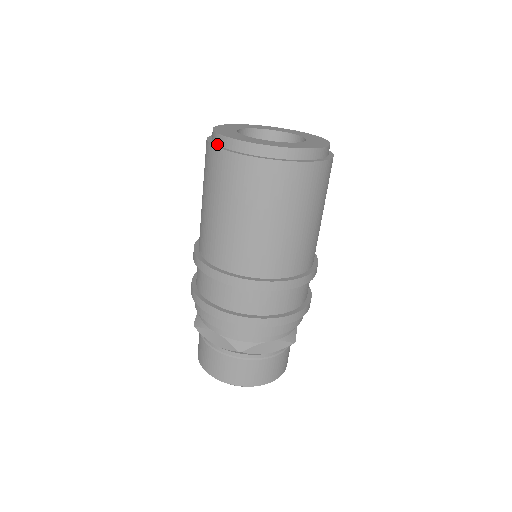
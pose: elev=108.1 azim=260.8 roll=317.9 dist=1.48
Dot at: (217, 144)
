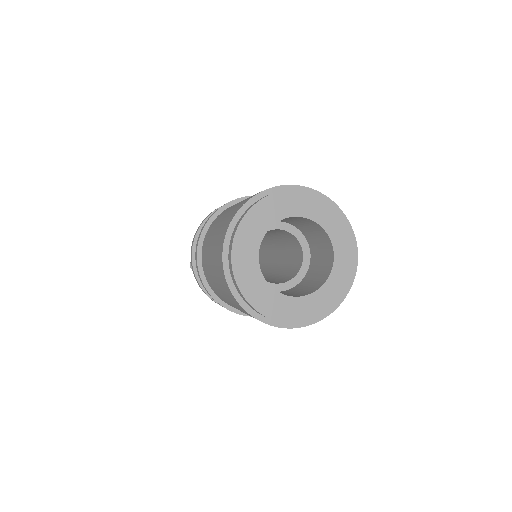
Dot at: (231, 276)
